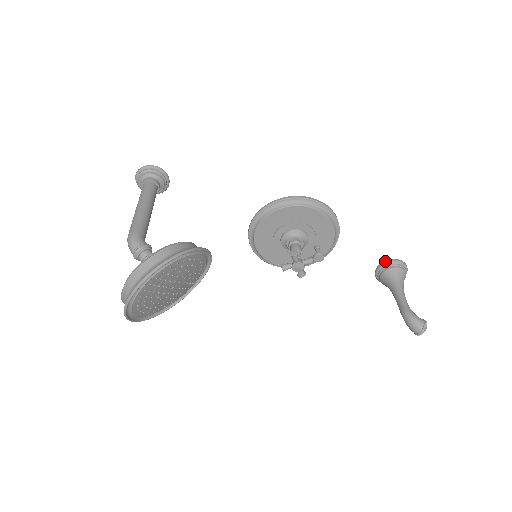
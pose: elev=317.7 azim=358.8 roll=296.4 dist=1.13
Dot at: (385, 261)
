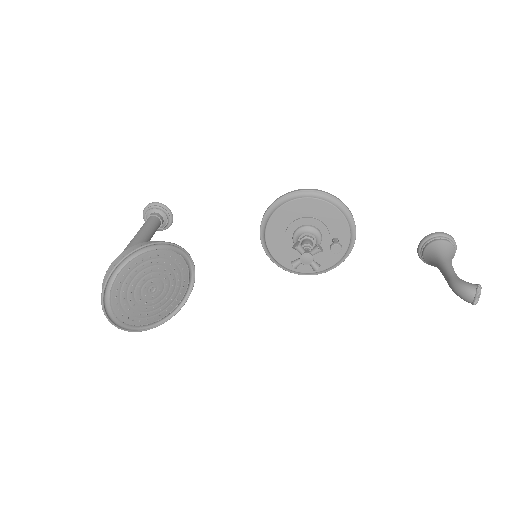
Dot at: (423, 238)
